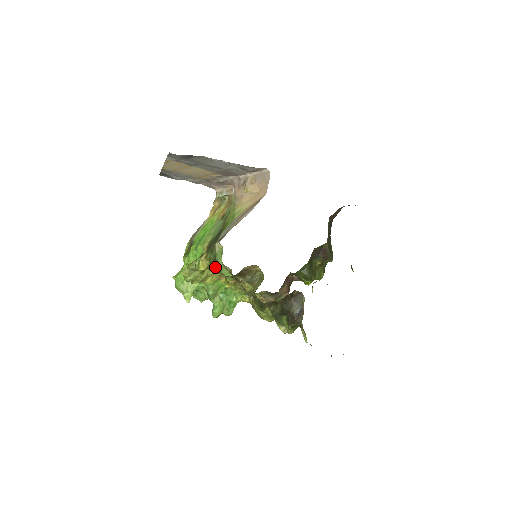
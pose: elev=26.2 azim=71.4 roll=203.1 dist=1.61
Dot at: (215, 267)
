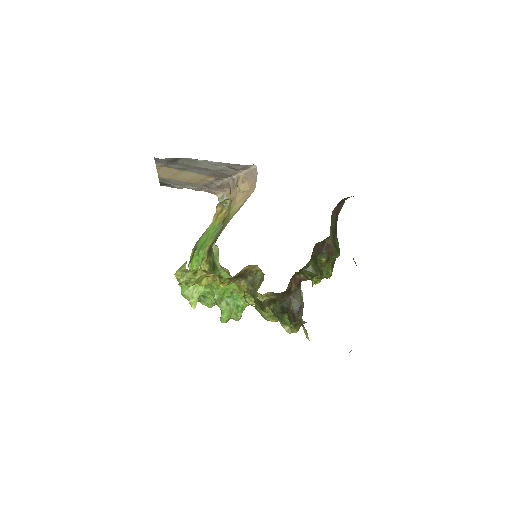
Dot at: (214, 270)
